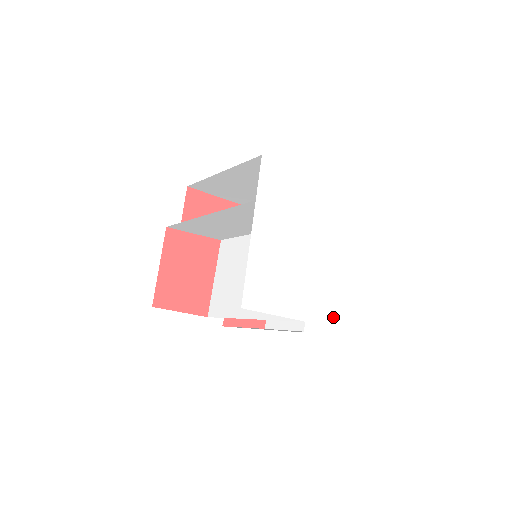
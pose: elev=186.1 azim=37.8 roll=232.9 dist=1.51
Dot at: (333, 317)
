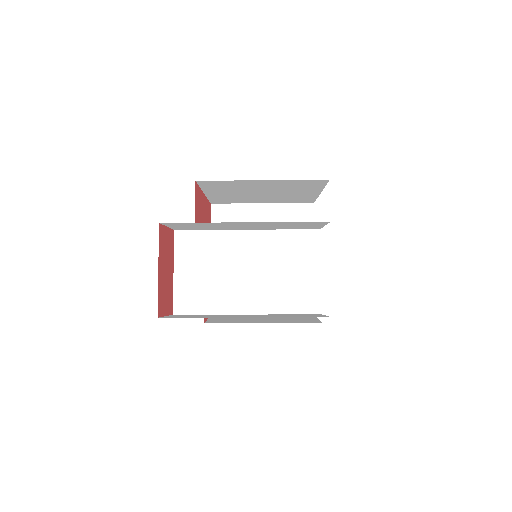
Dot at: occluded
